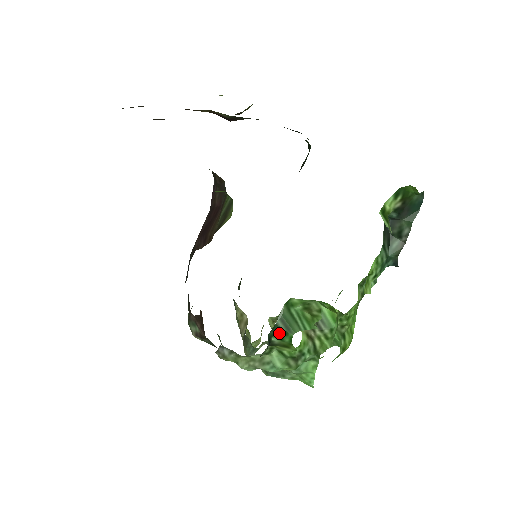
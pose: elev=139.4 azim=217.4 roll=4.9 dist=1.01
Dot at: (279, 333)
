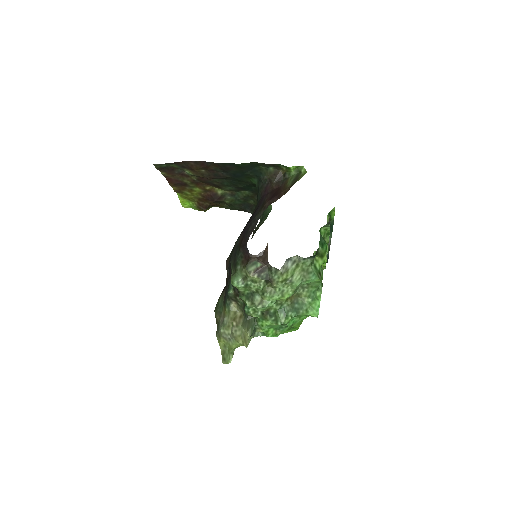
Dot at: (322, 243)
